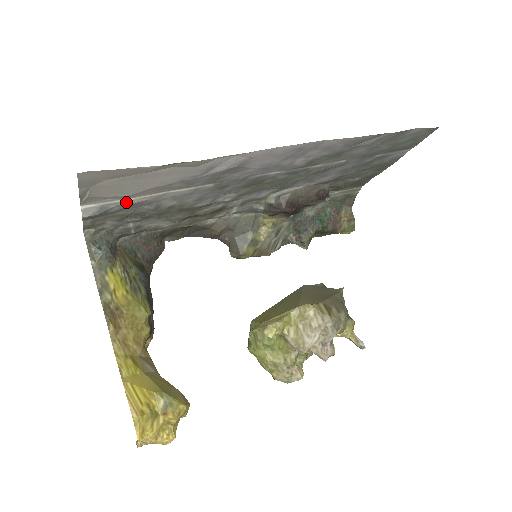
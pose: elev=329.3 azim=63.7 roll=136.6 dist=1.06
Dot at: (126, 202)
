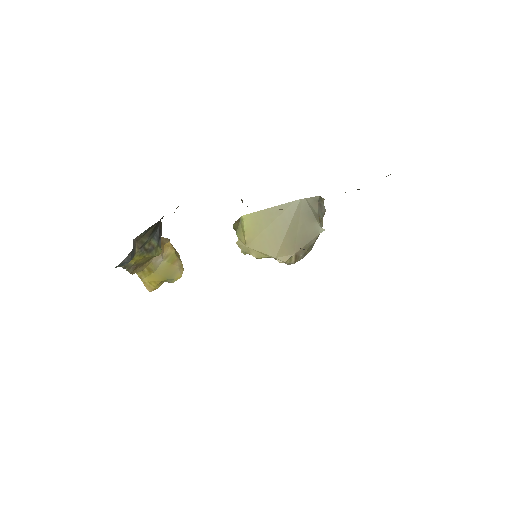
Dot at: occluded
